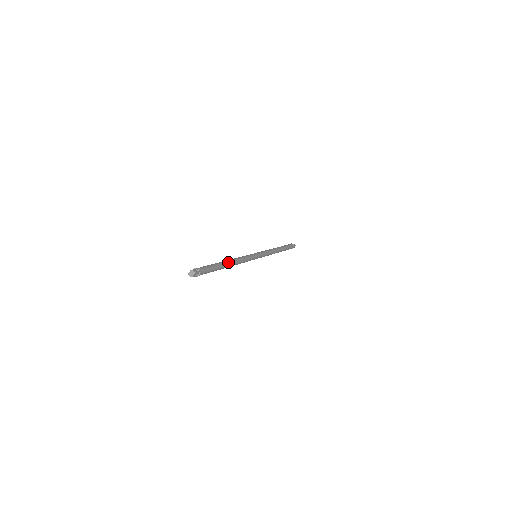
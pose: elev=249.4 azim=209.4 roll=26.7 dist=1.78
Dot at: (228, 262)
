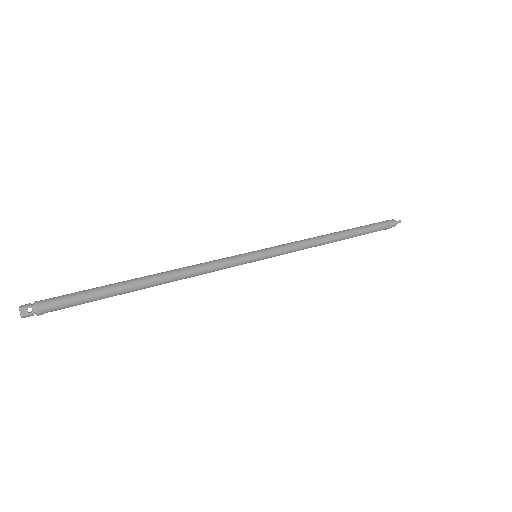
Dot at: (145, 277)
